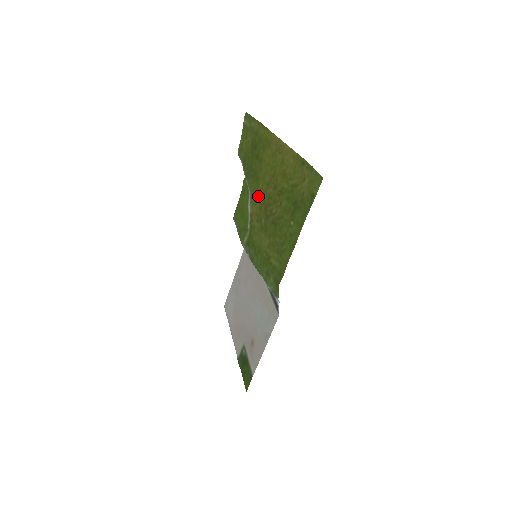
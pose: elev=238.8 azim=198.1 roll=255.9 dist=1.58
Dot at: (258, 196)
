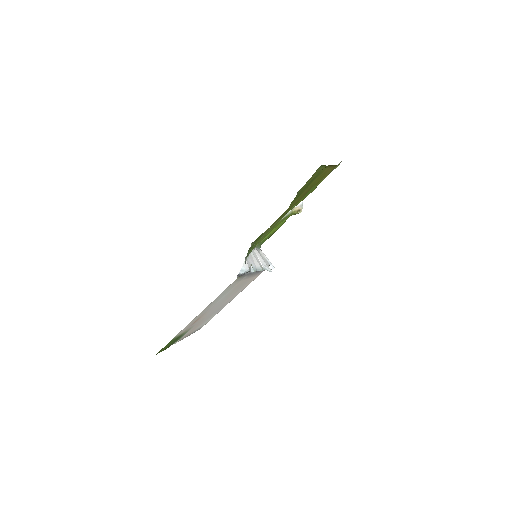
Dot at: occluded
